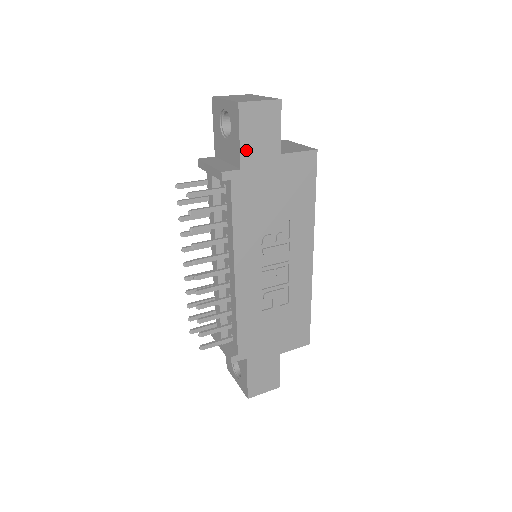
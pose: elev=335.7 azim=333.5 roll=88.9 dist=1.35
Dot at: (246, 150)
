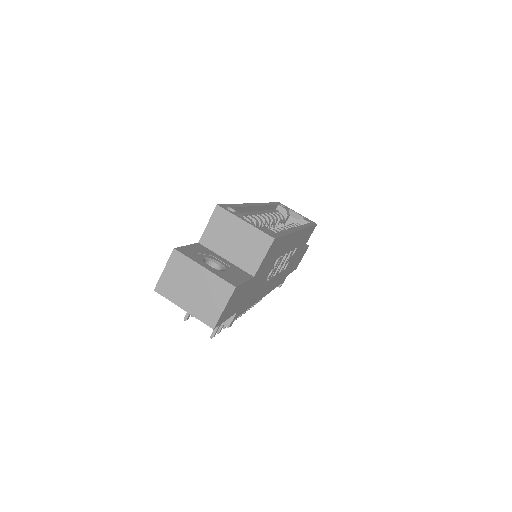
Dot at: (233, 311)
